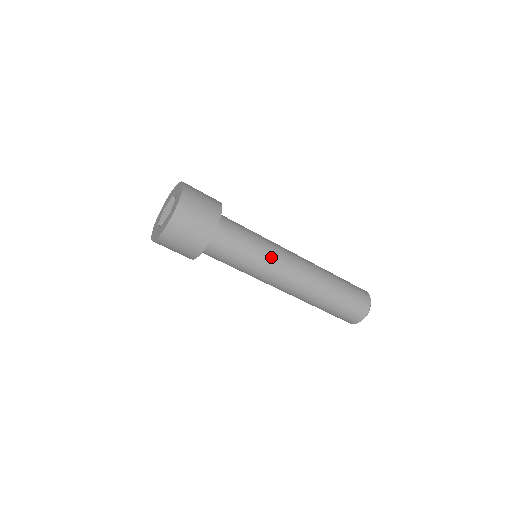
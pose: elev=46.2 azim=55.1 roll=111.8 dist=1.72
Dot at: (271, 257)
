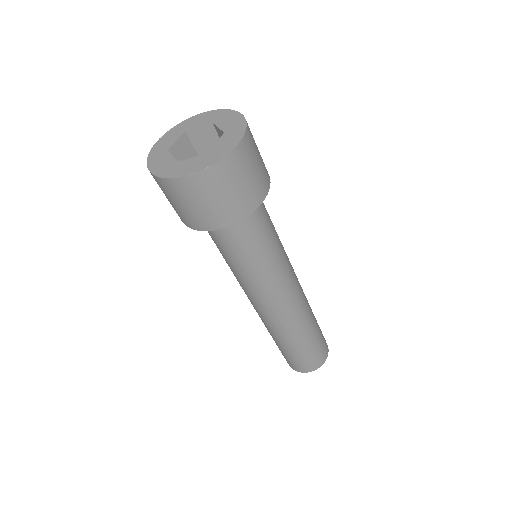
Dot at: (284, 250)
